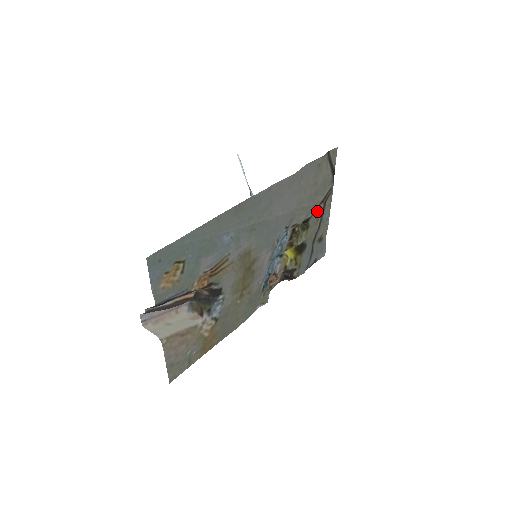
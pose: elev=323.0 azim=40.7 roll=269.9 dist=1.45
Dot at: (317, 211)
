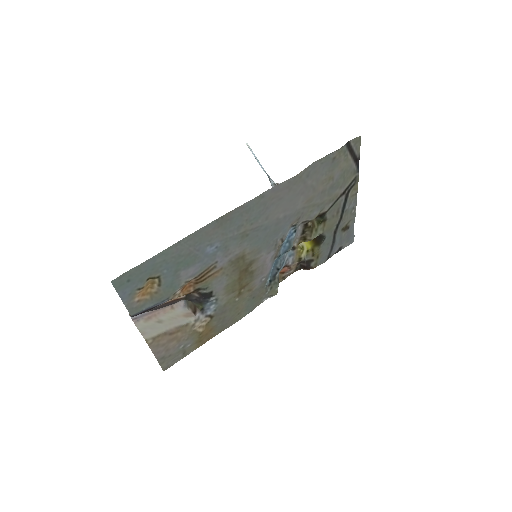
Dot at: (337, 203)
